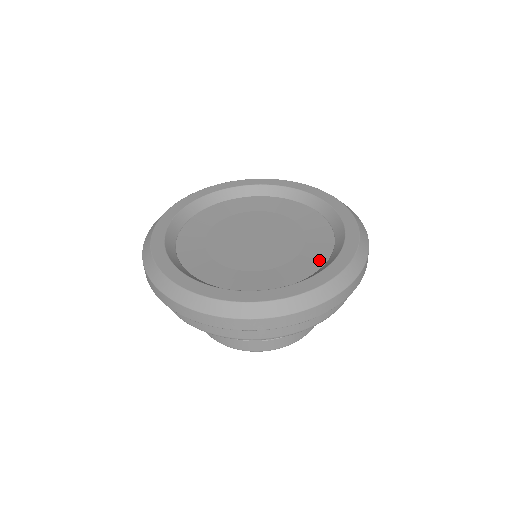
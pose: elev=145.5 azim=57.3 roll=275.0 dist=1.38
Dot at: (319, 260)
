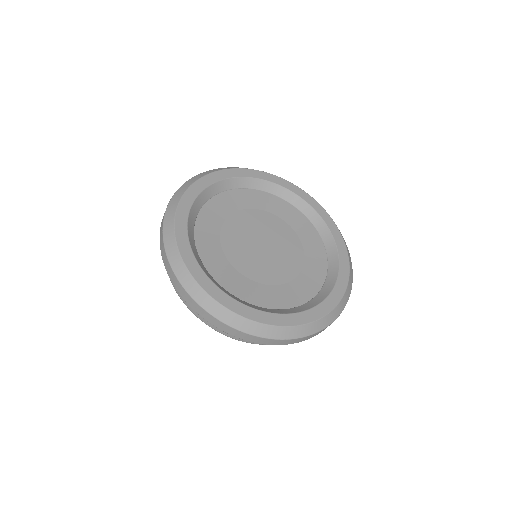
Dot at: (298, 299)
